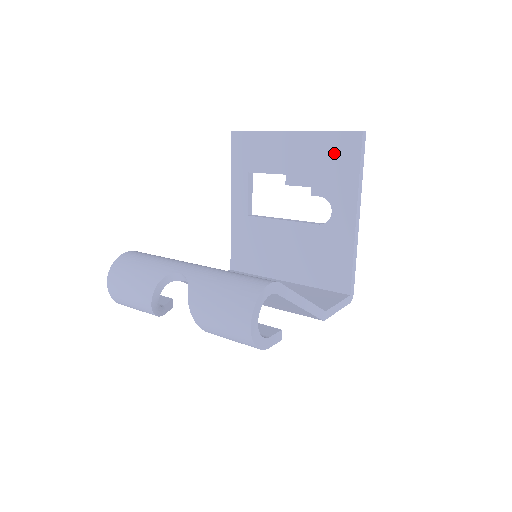
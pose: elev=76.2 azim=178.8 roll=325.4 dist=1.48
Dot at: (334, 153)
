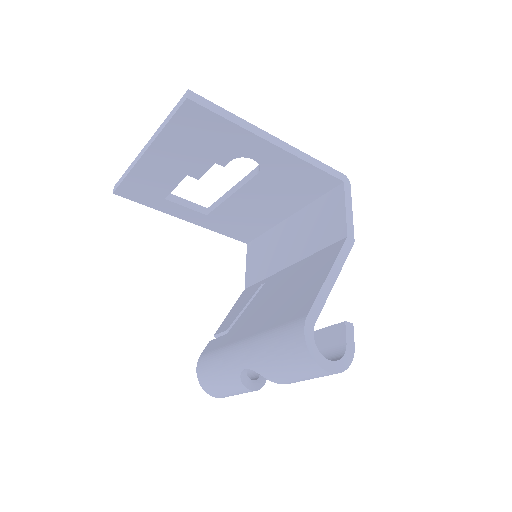
Dot at: (193, 131)
